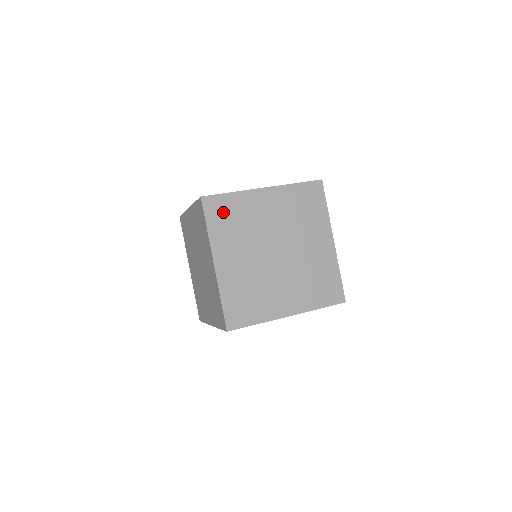
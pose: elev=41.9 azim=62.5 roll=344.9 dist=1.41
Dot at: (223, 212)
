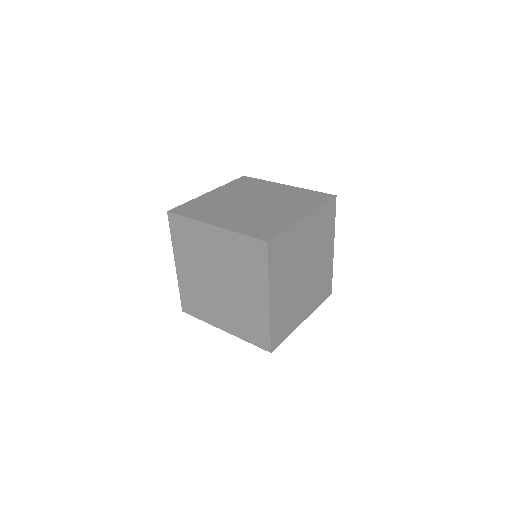
Dot at: (279, 251)
